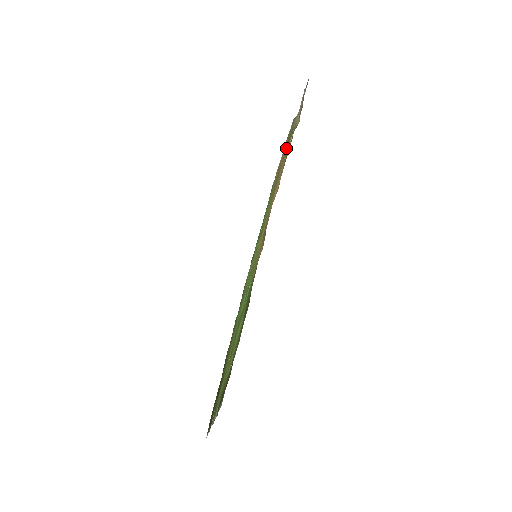
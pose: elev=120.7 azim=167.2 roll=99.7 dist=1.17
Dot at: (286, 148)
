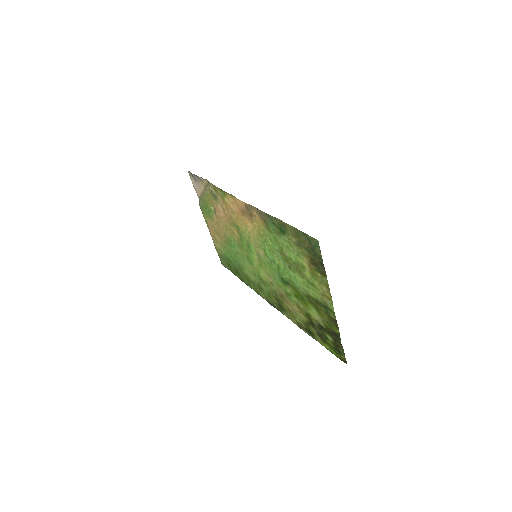
Dot at: (211, 209)
